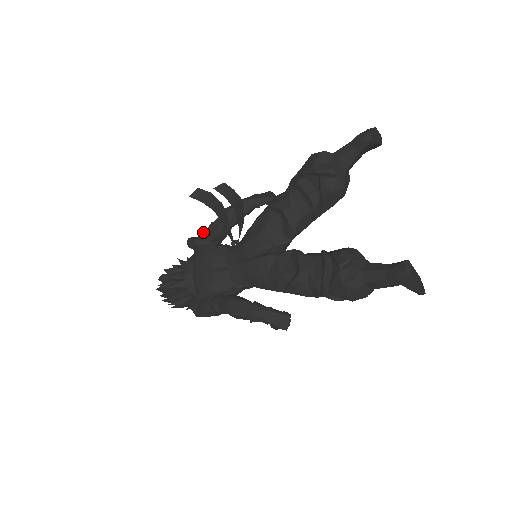
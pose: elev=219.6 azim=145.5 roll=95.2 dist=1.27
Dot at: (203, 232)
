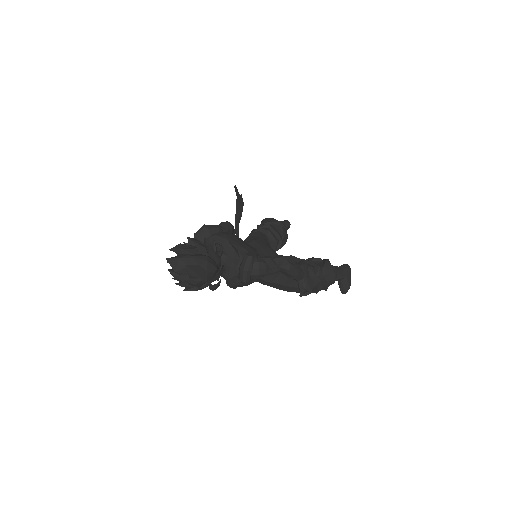
Dot at: occluded
